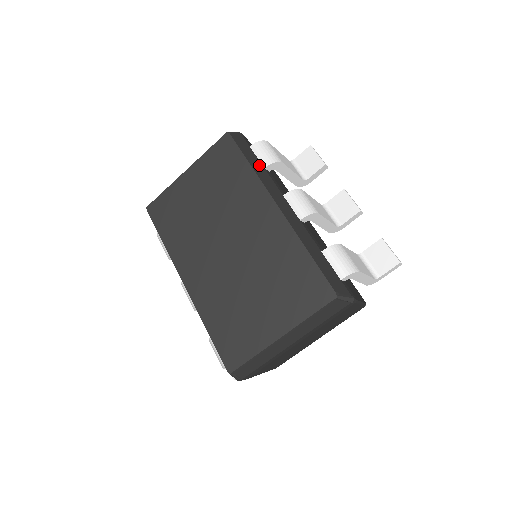
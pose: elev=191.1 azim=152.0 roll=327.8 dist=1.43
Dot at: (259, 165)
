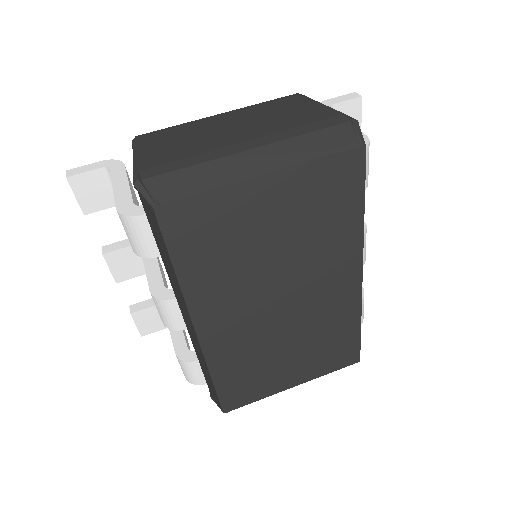
Dot at: occluded
